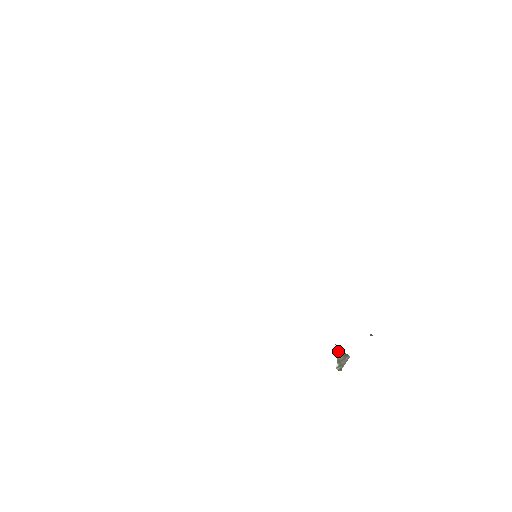
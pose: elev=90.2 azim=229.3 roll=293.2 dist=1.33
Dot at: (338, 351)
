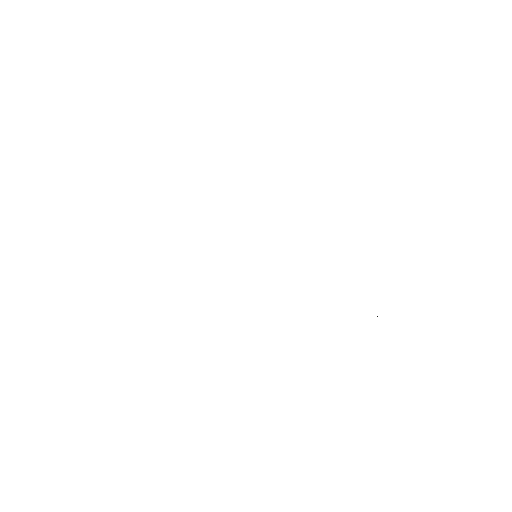
Dot at: occluded
